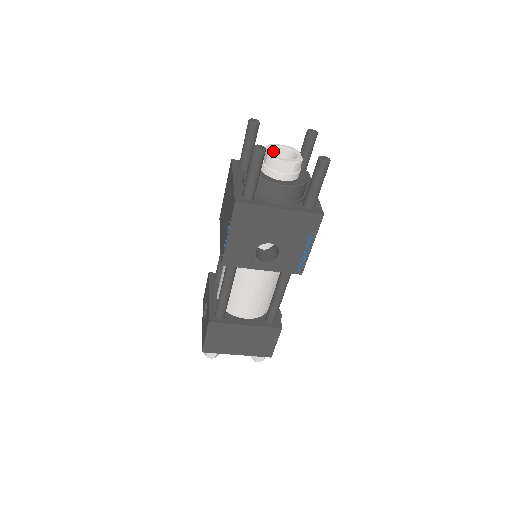
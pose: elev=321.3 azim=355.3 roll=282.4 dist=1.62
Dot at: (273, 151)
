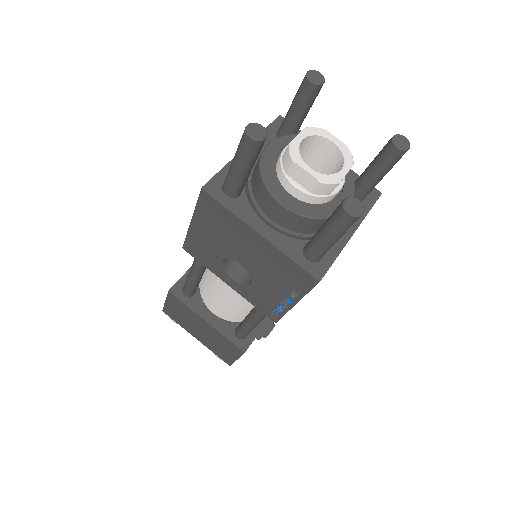
Dot at: (316, 140)
